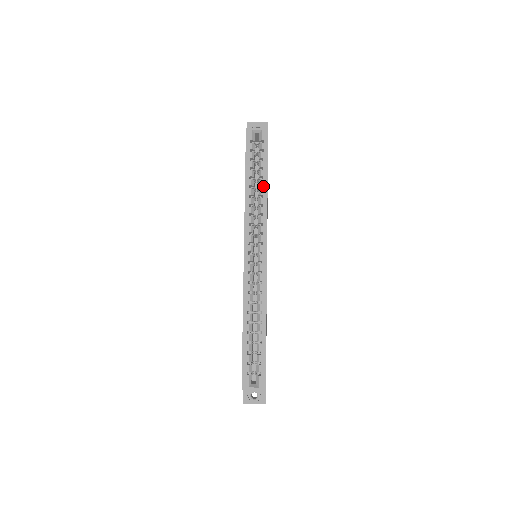
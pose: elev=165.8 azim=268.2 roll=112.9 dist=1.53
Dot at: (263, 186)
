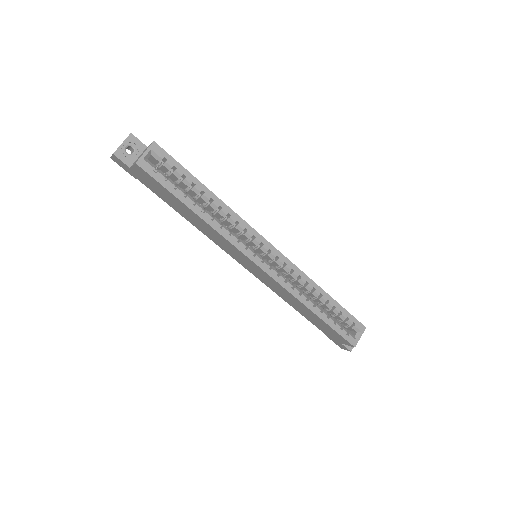
Dot at: (211, 199)
